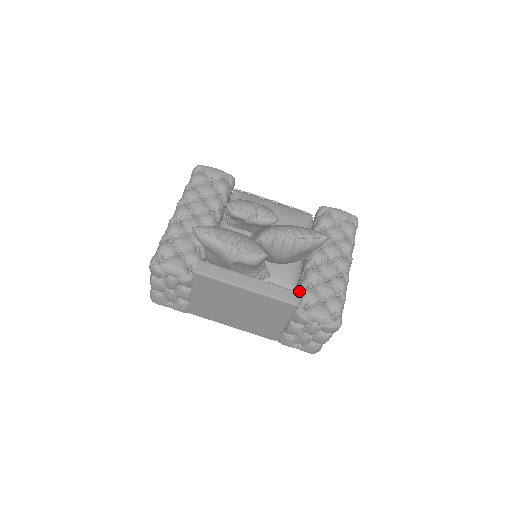
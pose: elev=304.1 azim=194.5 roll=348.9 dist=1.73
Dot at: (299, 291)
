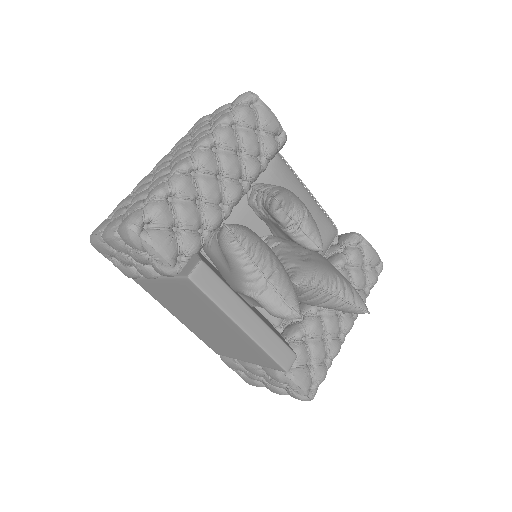
Dot at: (289, 338)
